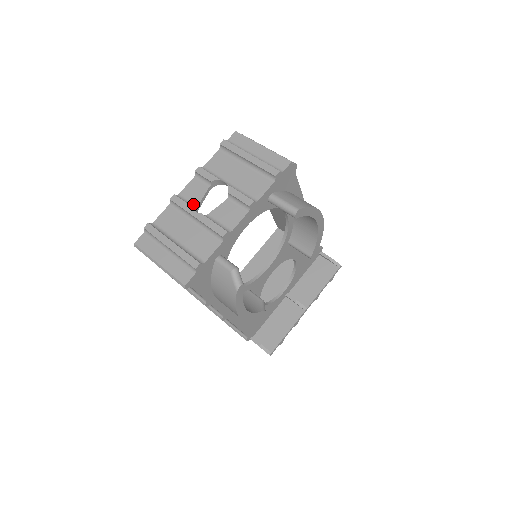
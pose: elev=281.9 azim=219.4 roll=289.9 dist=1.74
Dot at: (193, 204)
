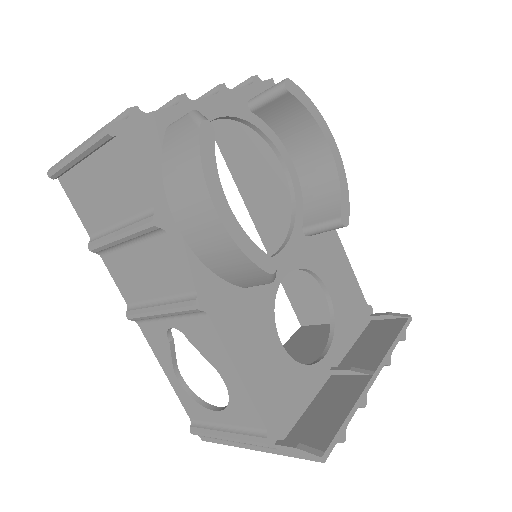
Dot at: occluded
